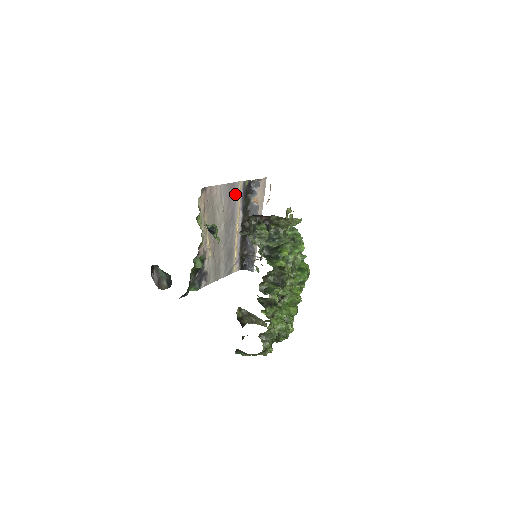
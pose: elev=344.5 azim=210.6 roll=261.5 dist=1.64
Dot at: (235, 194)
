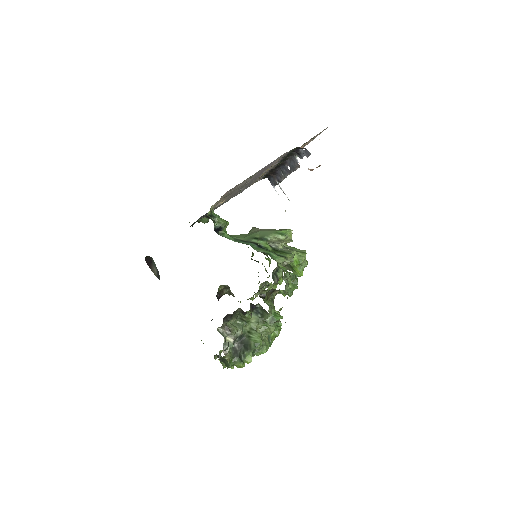
Dot at: (272, 162)
